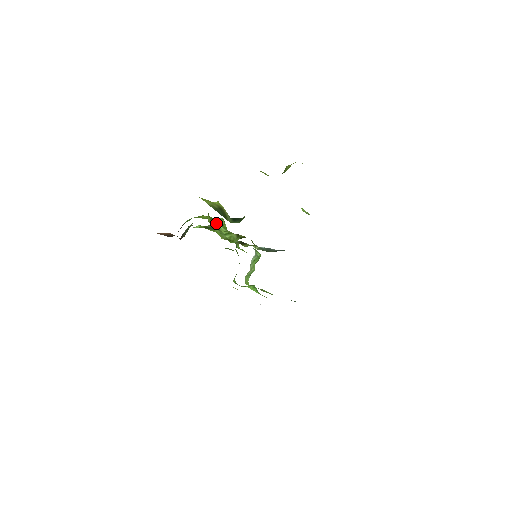
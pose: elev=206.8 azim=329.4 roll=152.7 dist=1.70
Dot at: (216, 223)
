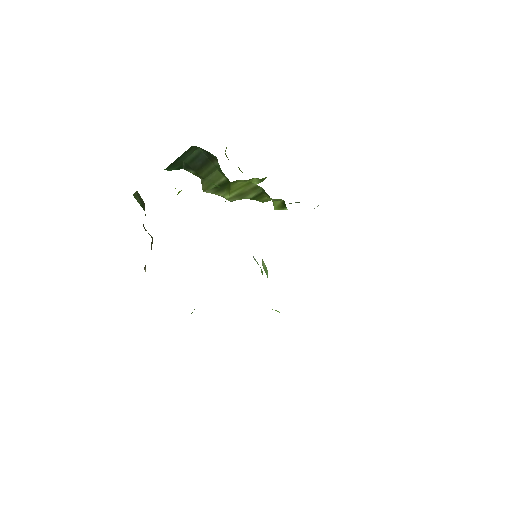
Dot at: occluded
